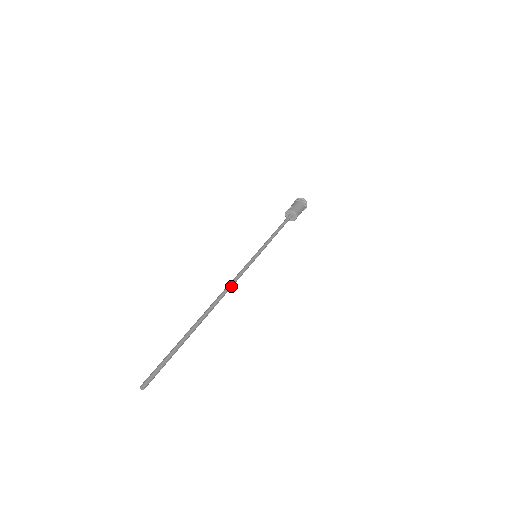
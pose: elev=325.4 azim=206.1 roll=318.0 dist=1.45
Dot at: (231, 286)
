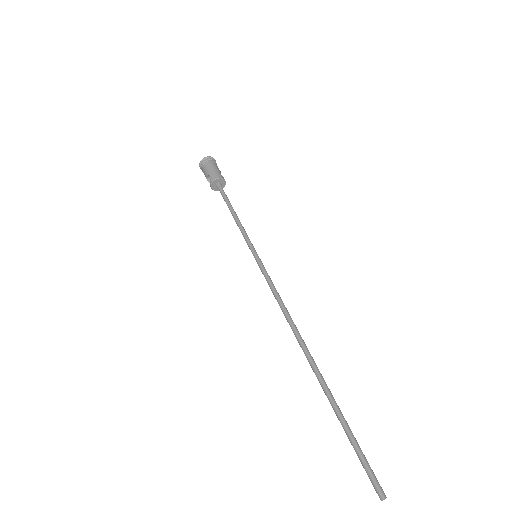
Dot at: (285, 309)
